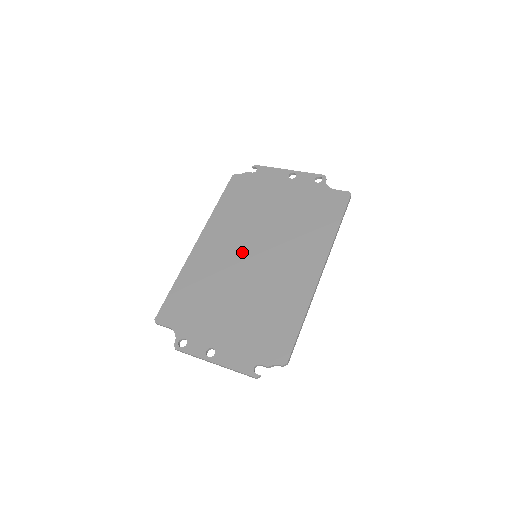
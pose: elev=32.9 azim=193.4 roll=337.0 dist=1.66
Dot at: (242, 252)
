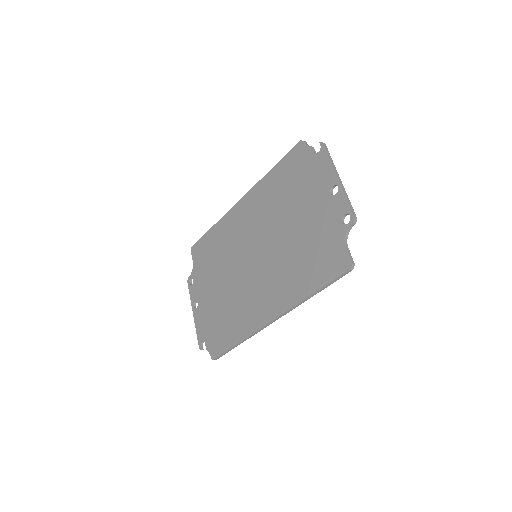
Dot at: (251, 243)
